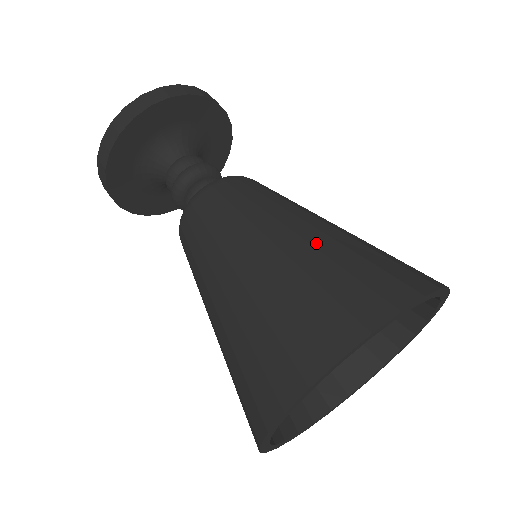
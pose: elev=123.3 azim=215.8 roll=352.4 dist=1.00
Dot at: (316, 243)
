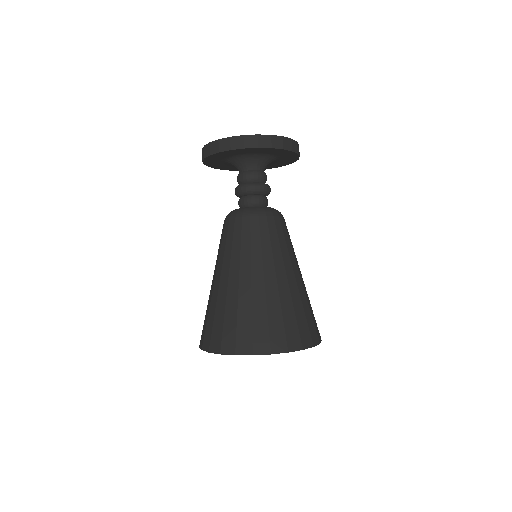
Dot at: (241, 296)
